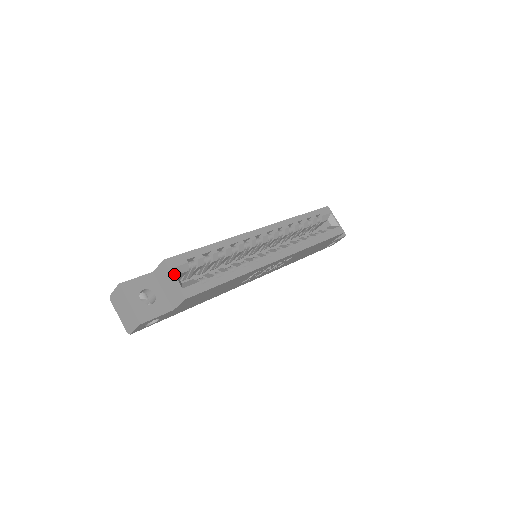
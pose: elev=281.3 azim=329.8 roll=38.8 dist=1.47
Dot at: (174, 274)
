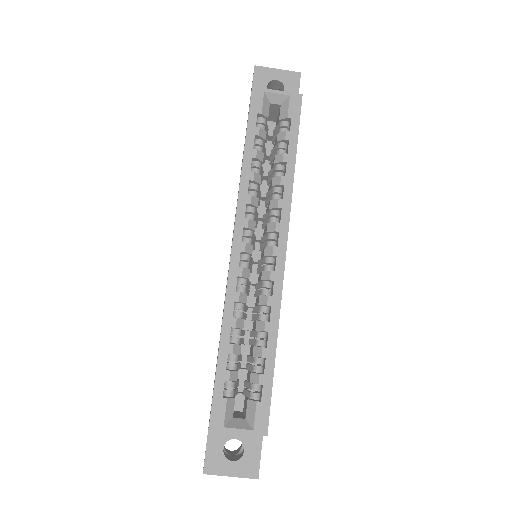
Dot at: (232, 429)
